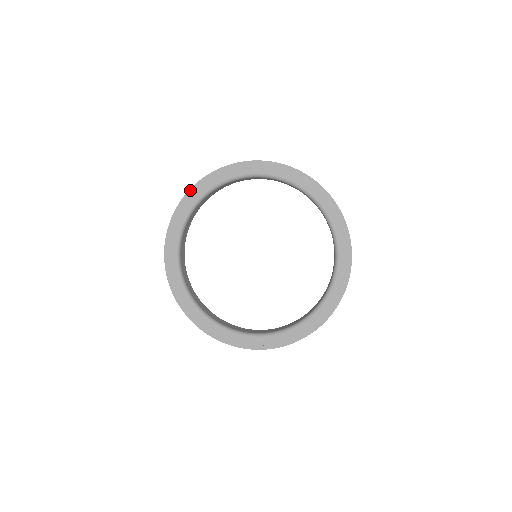
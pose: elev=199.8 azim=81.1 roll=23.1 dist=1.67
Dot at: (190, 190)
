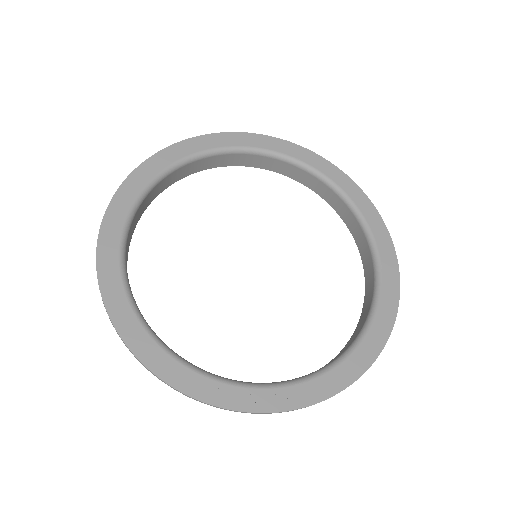
Dot at: (157, 154)
